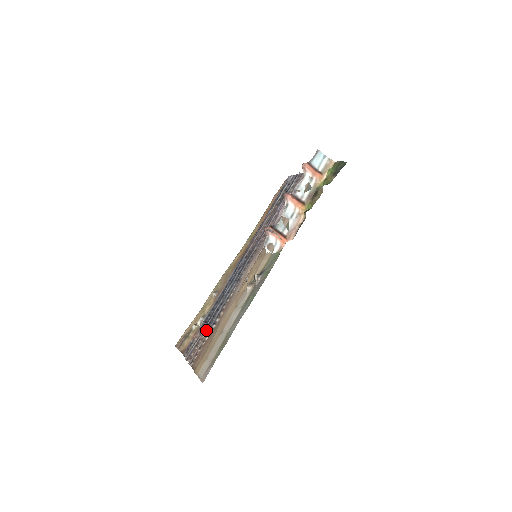
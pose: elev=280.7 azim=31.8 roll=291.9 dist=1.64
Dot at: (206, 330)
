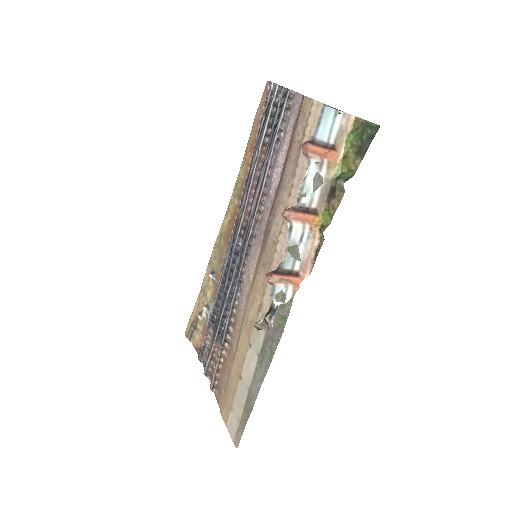
Dot at: (217, 342)
